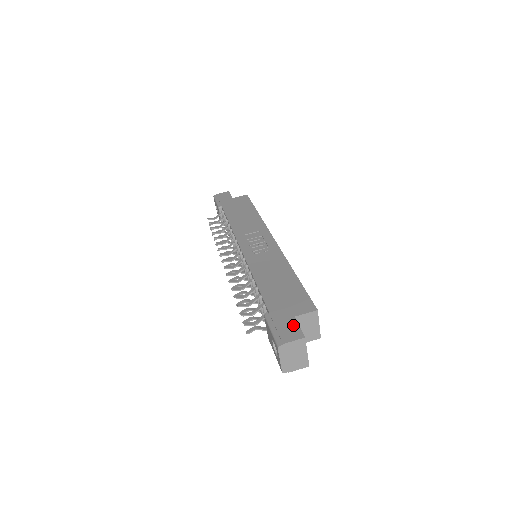
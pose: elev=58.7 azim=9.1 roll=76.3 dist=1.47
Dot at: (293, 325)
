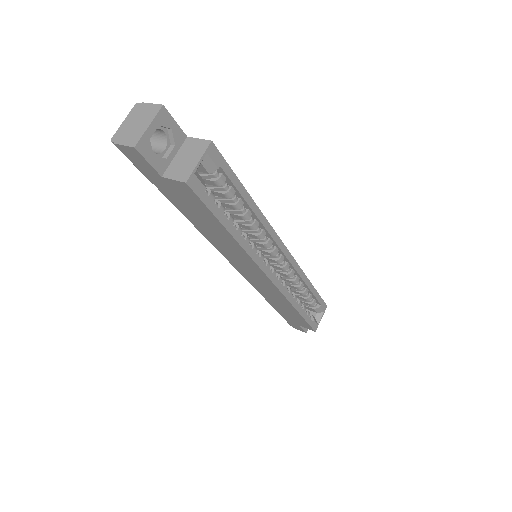
Dot at: (174, 124)
